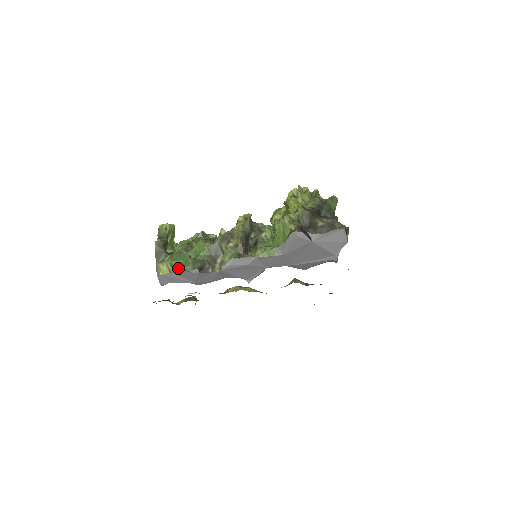
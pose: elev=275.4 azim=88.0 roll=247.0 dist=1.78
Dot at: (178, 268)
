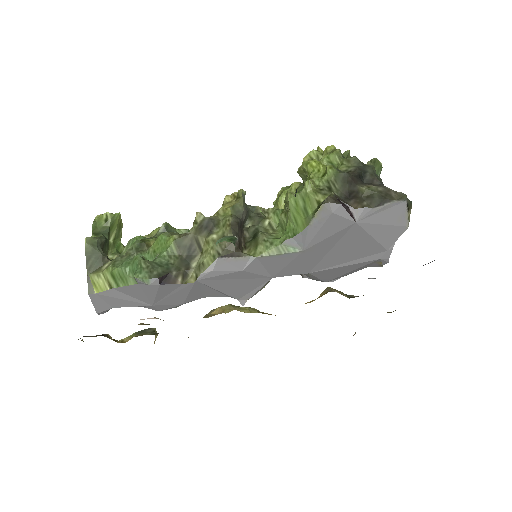
Dot at: (124, 279)
